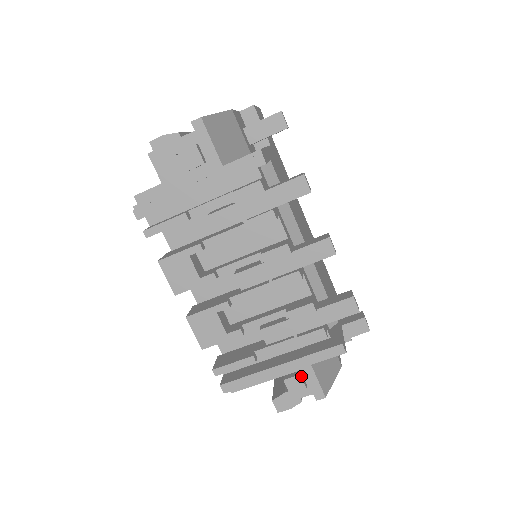
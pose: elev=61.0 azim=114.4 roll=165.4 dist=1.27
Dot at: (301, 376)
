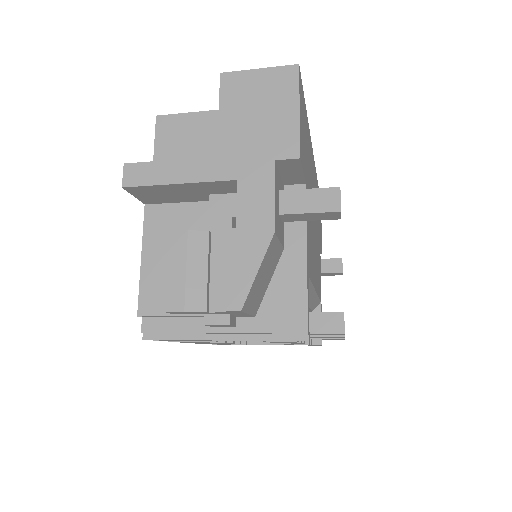
Dot at: occluded
